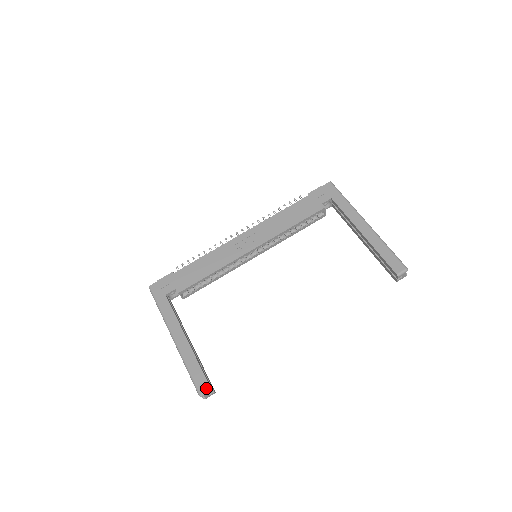
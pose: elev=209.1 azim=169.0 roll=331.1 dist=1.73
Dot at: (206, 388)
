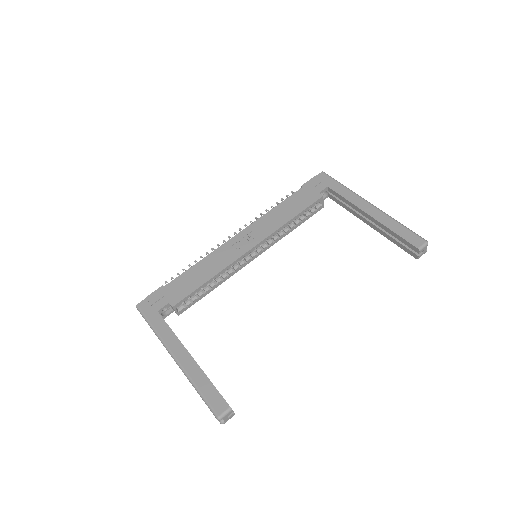
Dot at: (224, 408)
